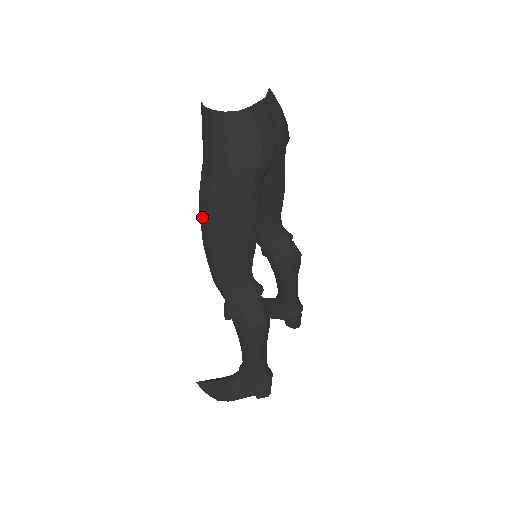
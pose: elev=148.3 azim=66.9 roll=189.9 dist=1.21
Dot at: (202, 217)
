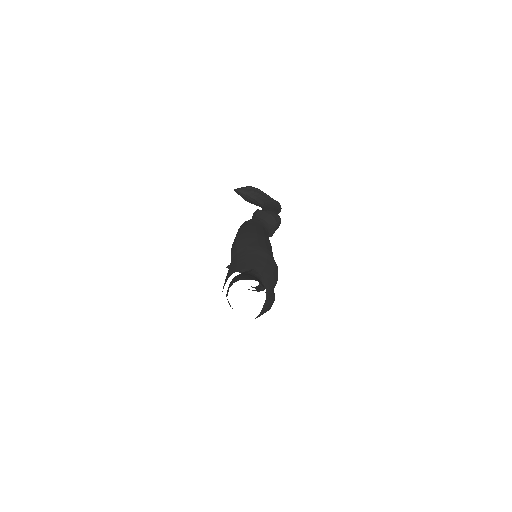
Dot at: occluded
